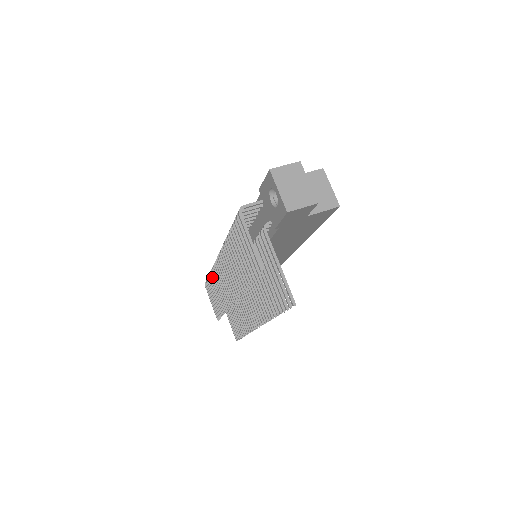
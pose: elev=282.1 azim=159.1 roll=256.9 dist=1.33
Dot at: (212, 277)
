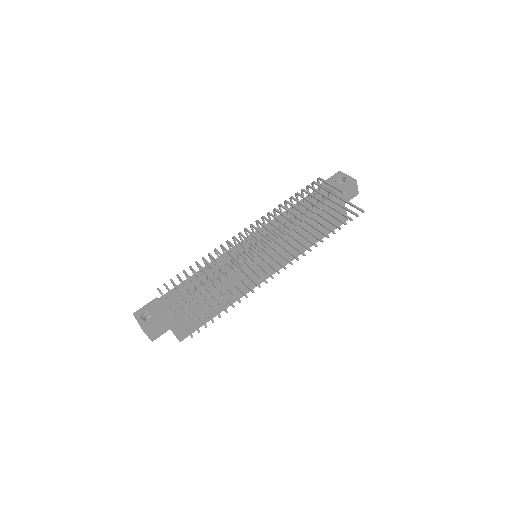
Dot at: occluded
